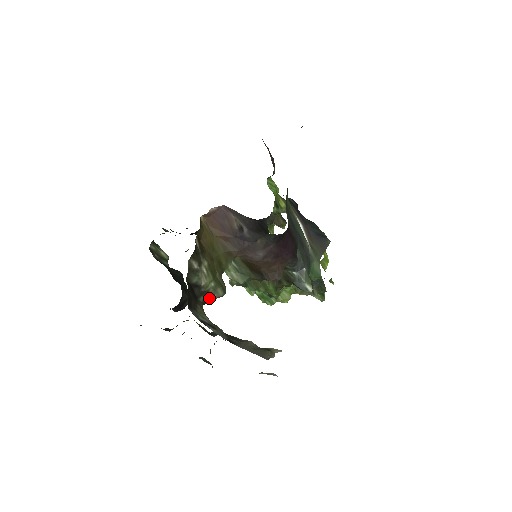
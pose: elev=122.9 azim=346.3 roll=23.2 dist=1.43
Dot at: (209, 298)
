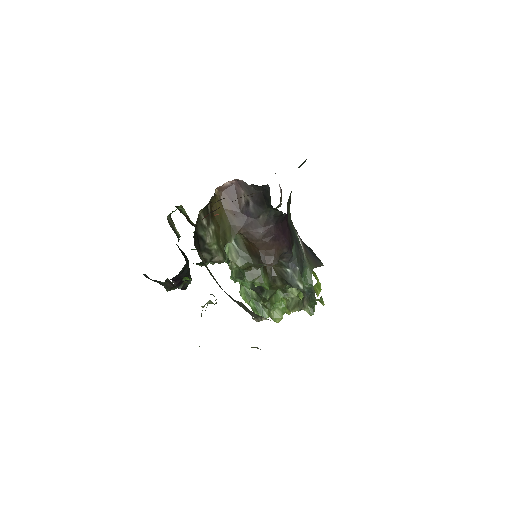
Dot at: (210, 258)
